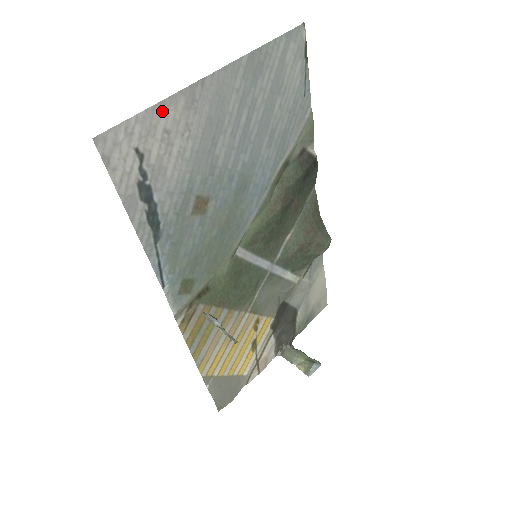
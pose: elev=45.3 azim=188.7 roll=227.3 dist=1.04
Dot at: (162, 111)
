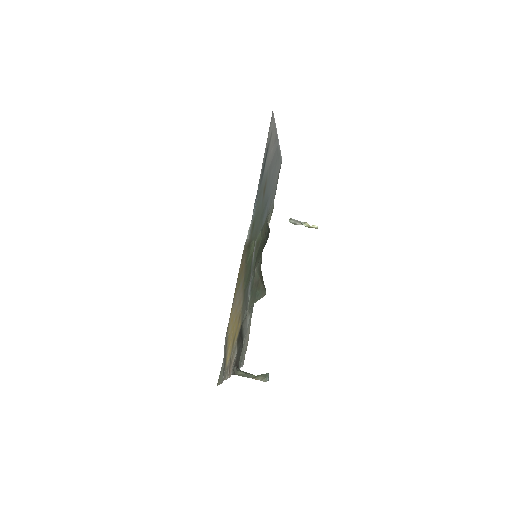
Dot at: (275, 130)
